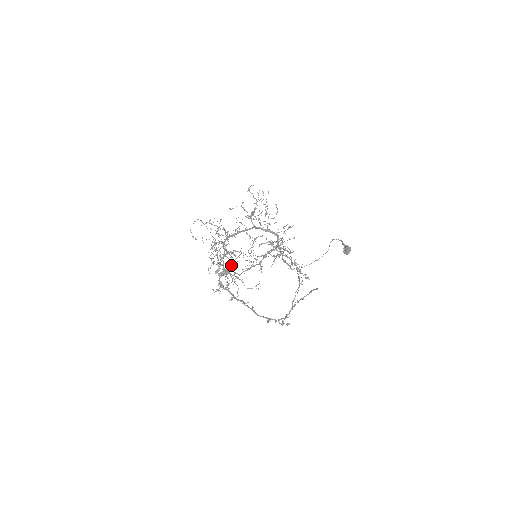
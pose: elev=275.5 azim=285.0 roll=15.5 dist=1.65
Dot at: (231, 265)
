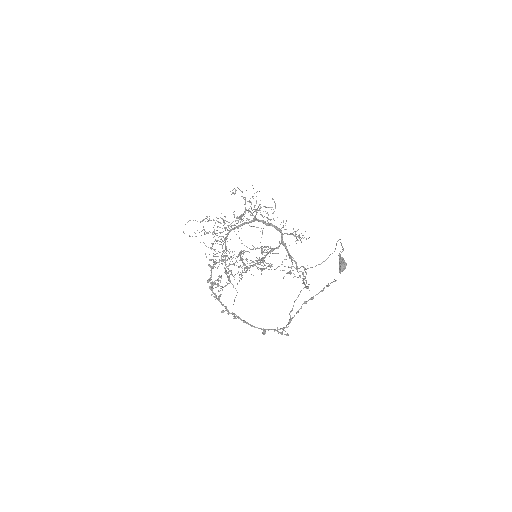
Dot at: (232, 264)
